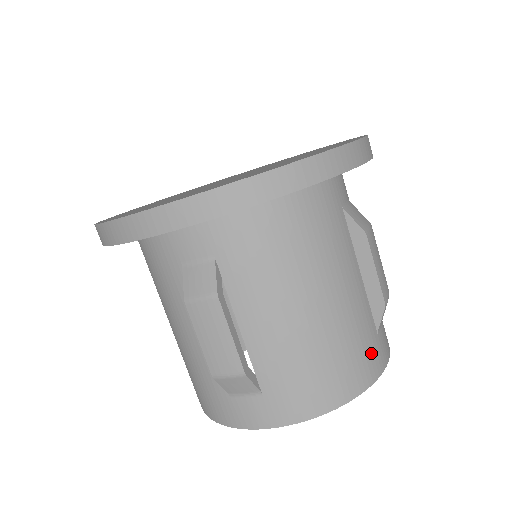
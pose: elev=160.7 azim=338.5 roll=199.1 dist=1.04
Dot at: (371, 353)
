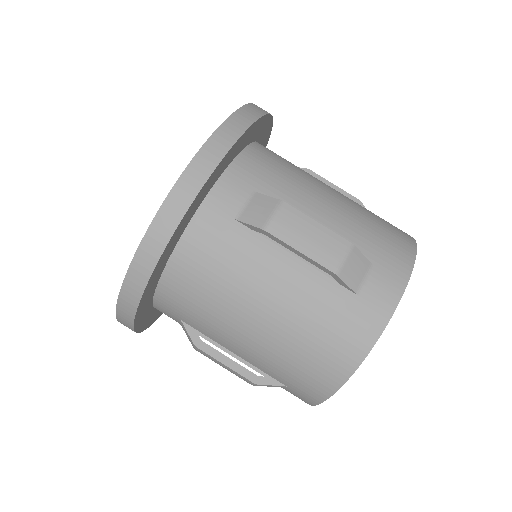
Dot at: occluded
